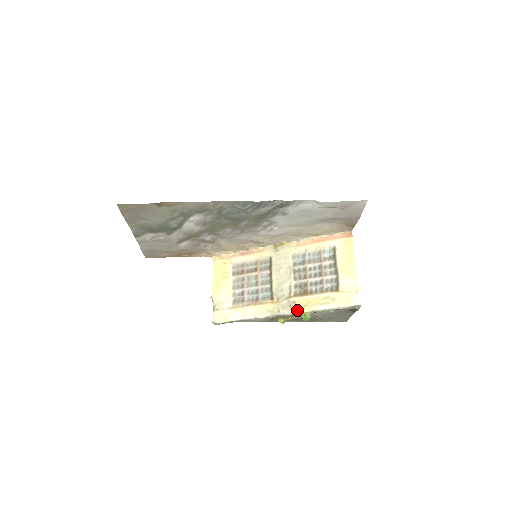
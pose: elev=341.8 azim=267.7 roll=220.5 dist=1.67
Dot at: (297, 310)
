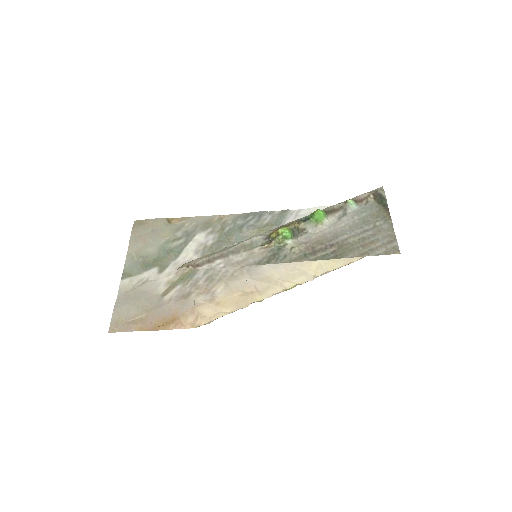
Dot at: occluded
